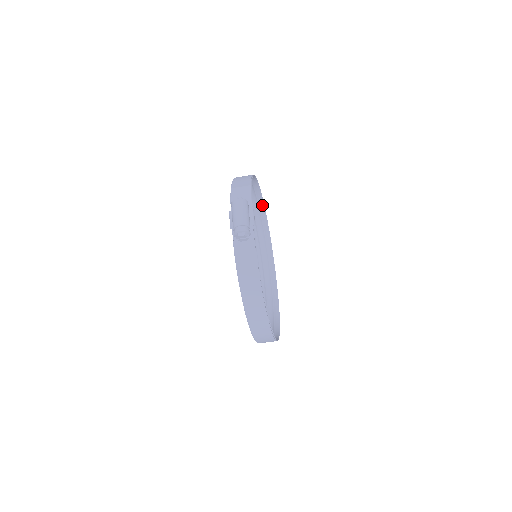
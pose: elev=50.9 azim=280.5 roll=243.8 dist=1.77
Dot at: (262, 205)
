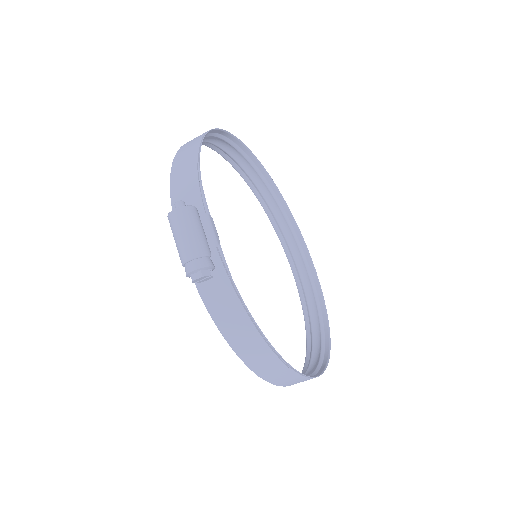
Dot at: (251, 156)
